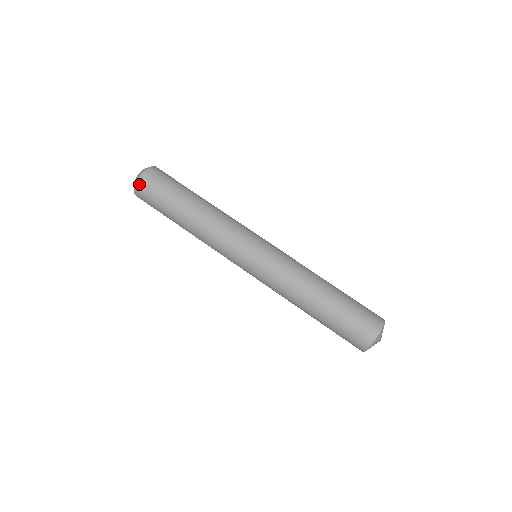
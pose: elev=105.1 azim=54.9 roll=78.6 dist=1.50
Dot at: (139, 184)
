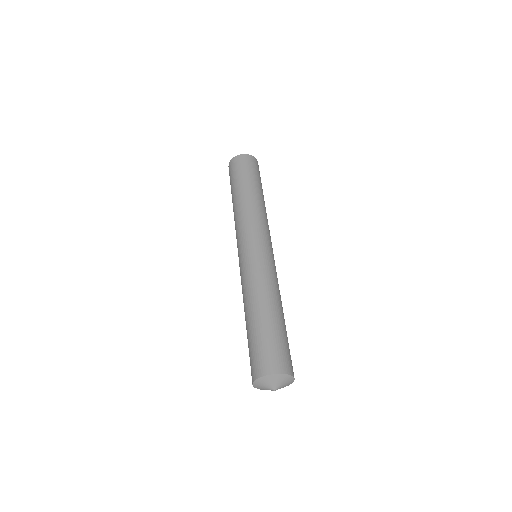
Dot at: (241, 156)
